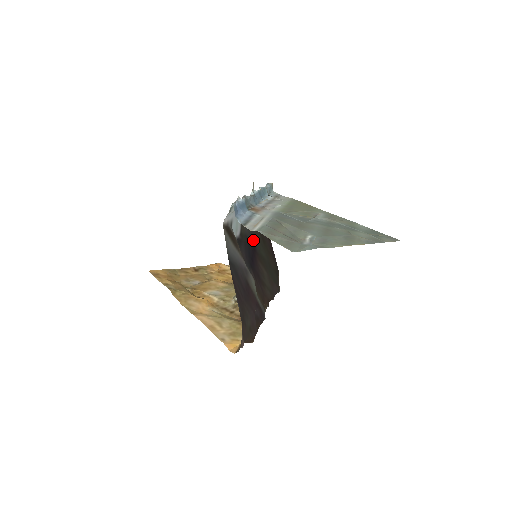
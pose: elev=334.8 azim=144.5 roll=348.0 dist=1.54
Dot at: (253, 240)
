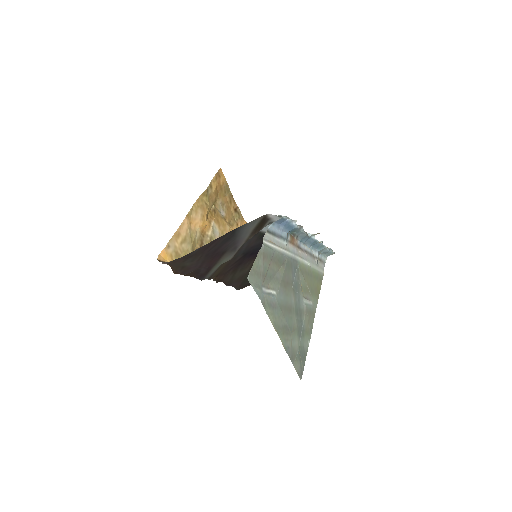
Dot at: occluded
